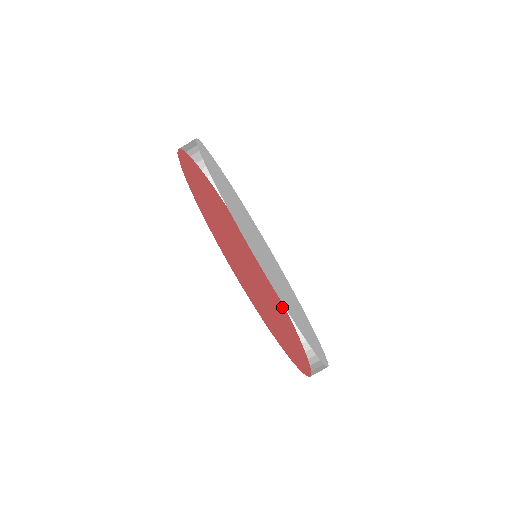
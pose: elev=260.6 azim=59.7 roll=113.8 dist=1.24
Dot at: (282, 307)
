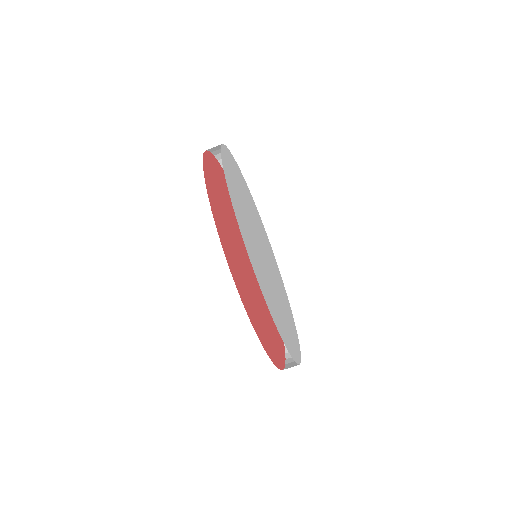
Dot at: occluded
